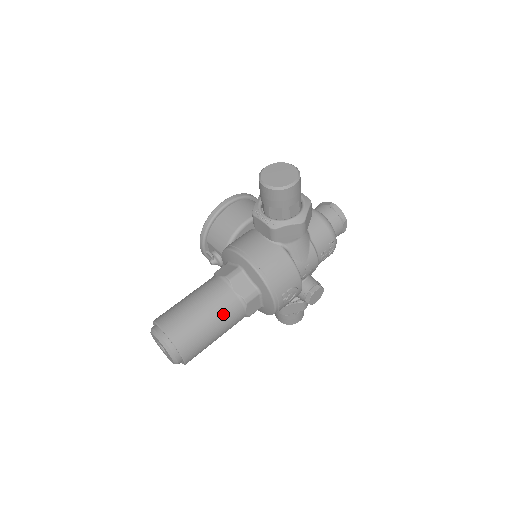
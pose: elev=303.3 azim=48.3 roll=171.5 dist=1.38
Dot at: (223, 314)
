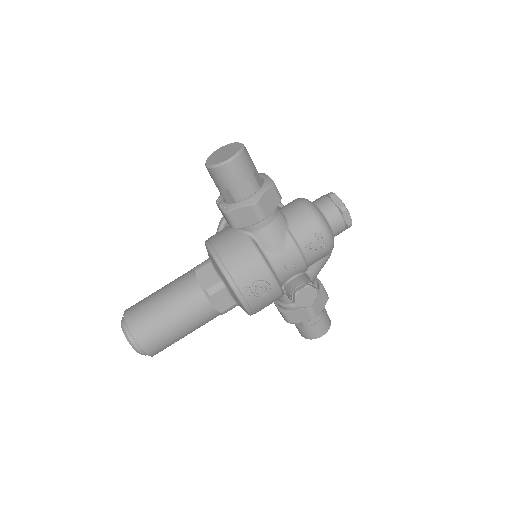
Dot at: (183, 305)
